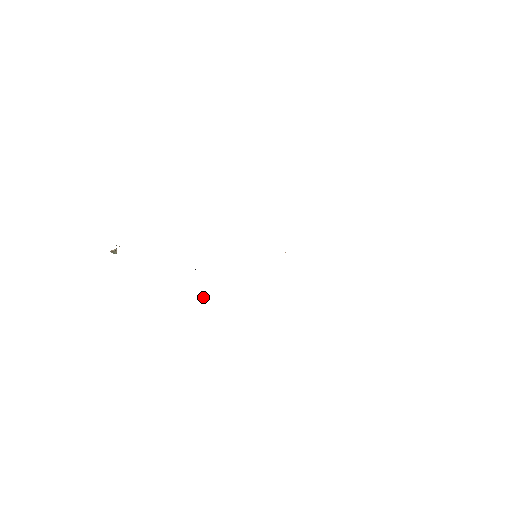
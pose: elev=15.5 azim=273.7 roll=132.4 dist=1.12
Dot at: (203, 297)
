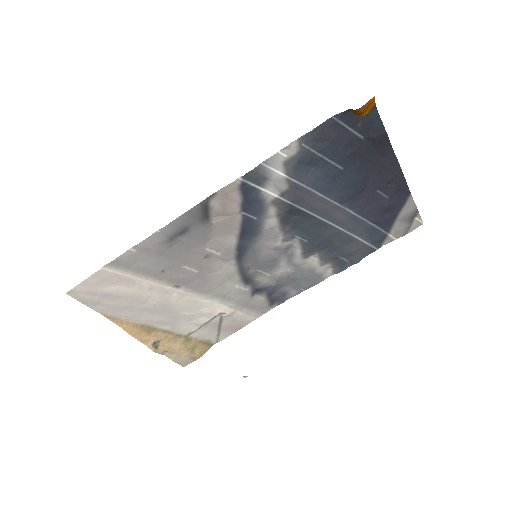
Dot at: (243, 376)
